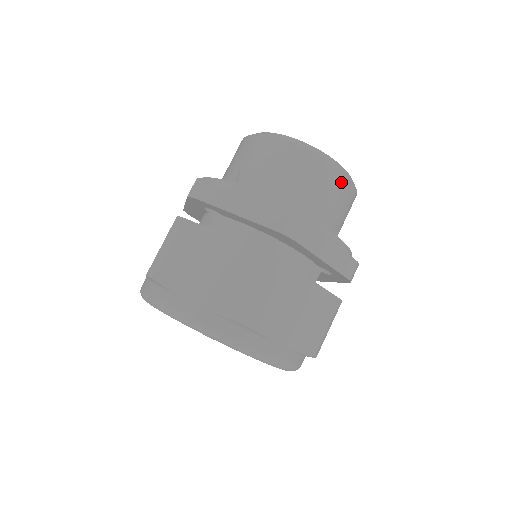
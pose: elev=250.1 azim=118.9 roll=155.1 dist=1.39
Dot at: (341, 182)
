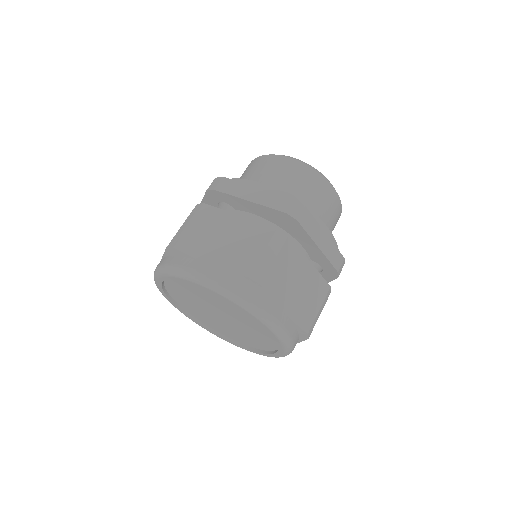
Dot at: (331, 194)
